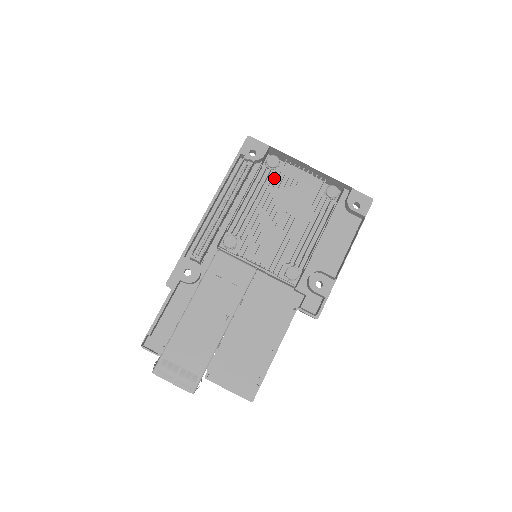
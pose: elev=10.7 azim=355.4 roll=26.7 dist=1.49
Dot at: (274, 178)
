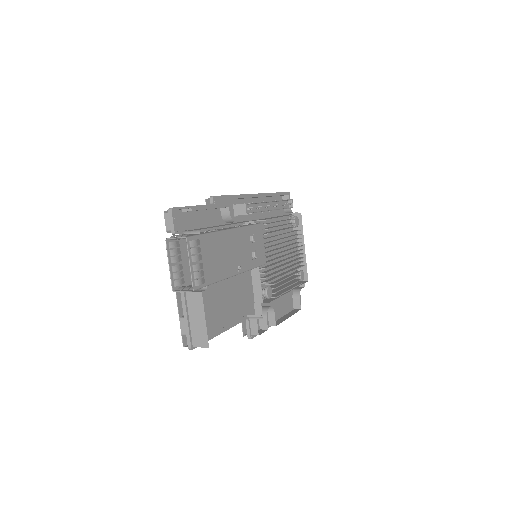
Dot at: (289, 230)
